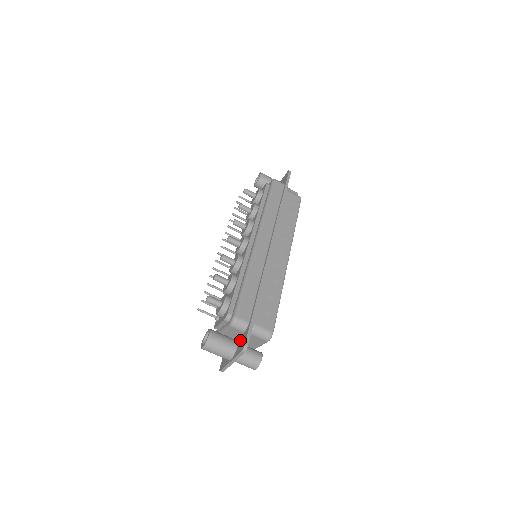
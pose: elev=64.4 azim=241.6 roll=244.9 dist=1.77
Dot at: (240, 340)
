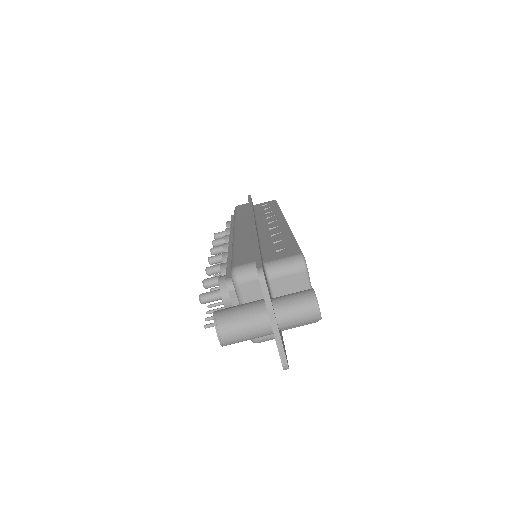
Dot at: occluded
